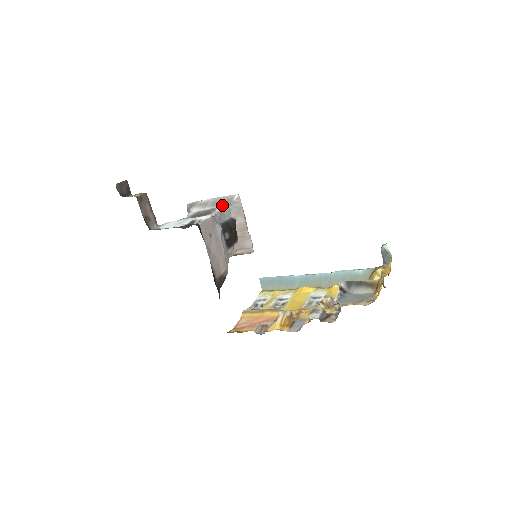
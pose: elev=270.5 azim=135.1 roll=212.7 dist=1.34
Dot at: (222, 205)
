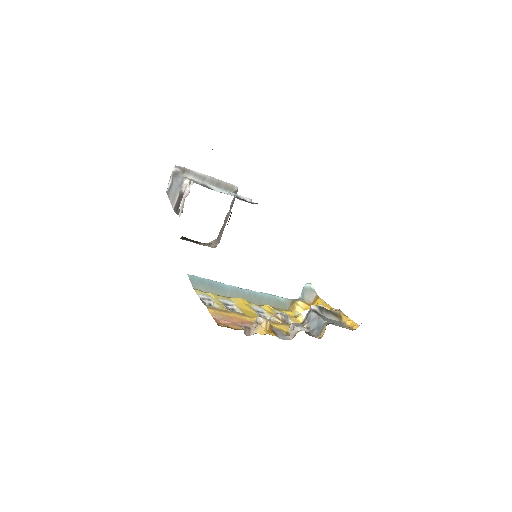
Dot at: (225, 189)
